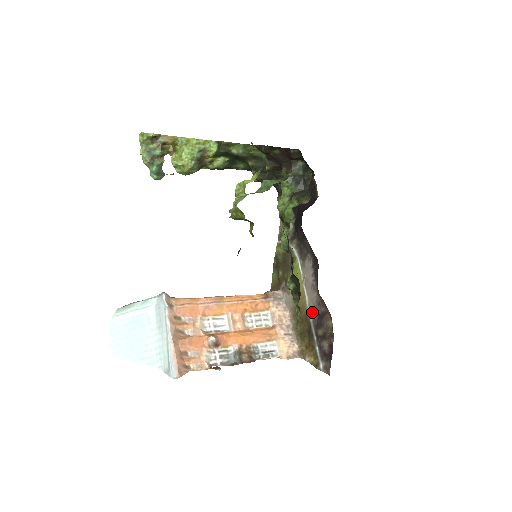
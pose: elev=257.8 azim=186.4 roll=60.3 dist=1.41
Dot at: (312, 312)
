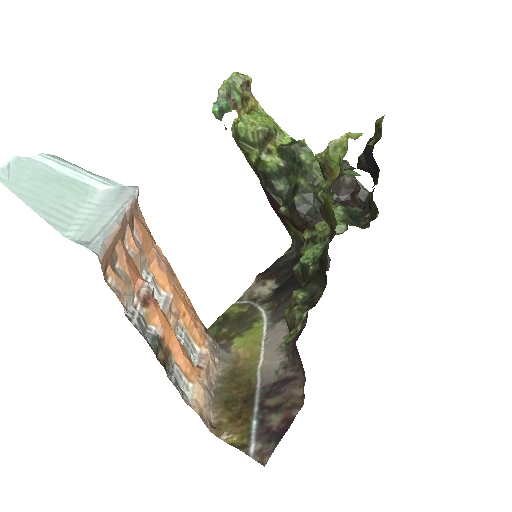
Dot at: (265, 376)
